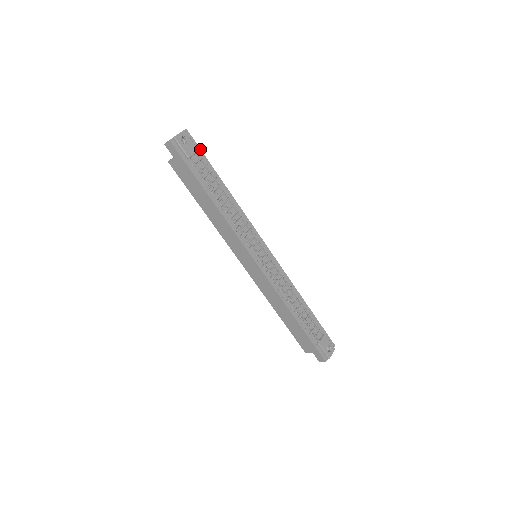
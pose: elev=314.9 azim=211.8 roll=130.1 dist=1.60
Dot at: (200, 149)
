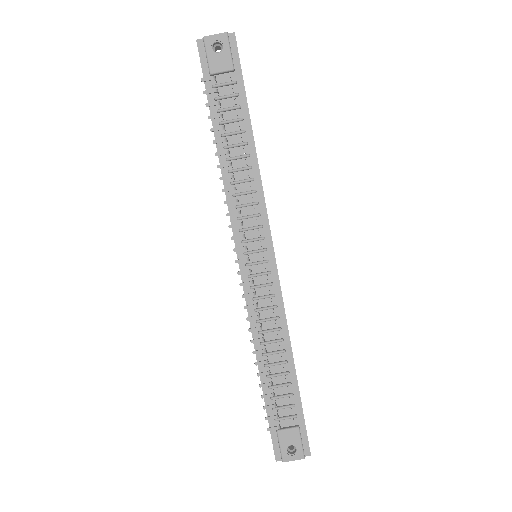
Dot at: (241, 69)
